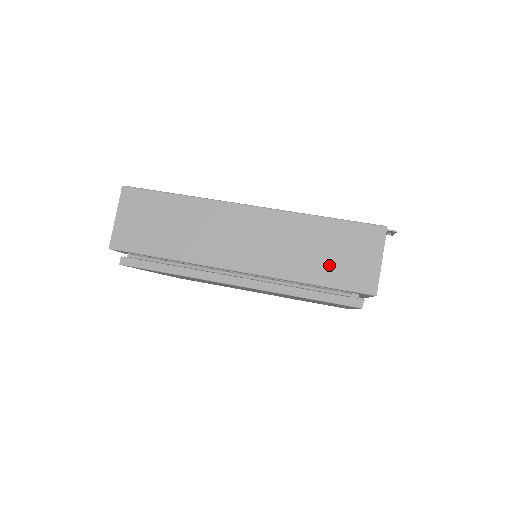
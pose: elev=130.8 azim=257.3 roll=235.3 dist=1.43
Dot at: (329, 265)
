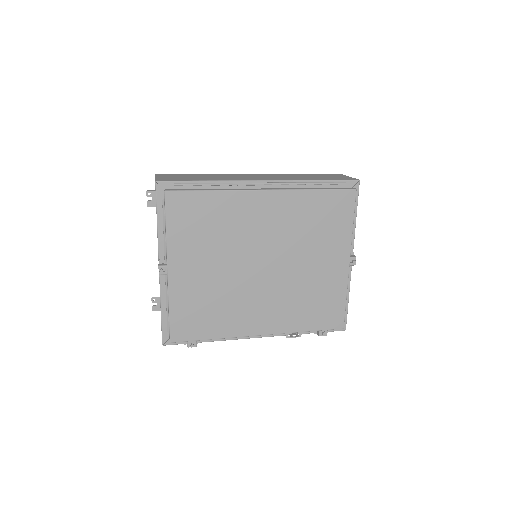
Dot at: (321, 178)
